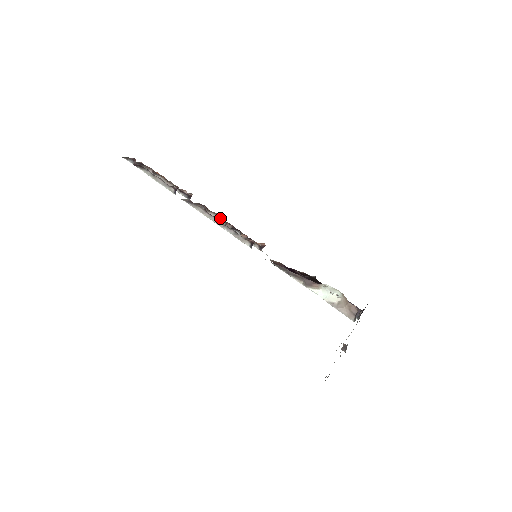
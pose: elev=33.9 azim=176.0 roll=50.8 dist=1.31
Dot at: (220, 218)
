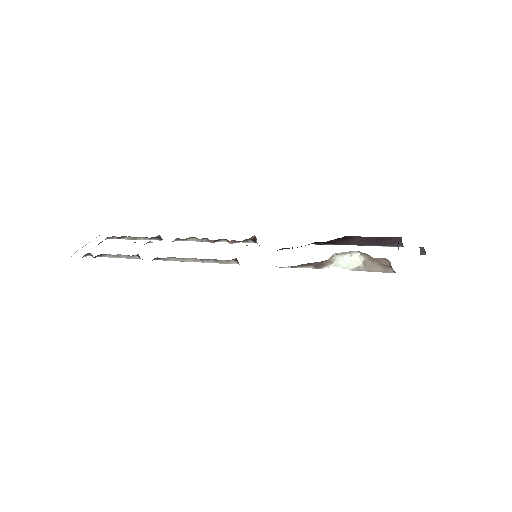
Dot at: (199, 239)
